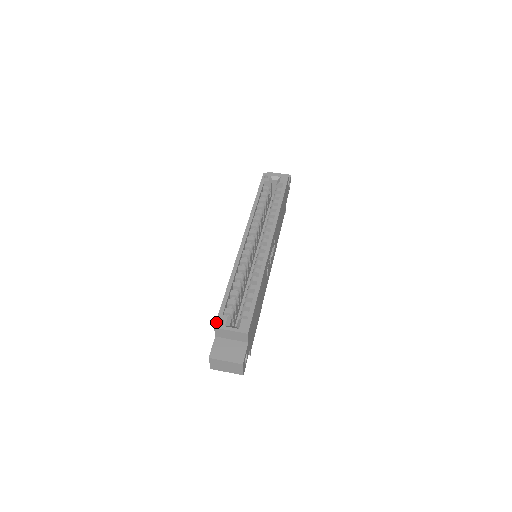
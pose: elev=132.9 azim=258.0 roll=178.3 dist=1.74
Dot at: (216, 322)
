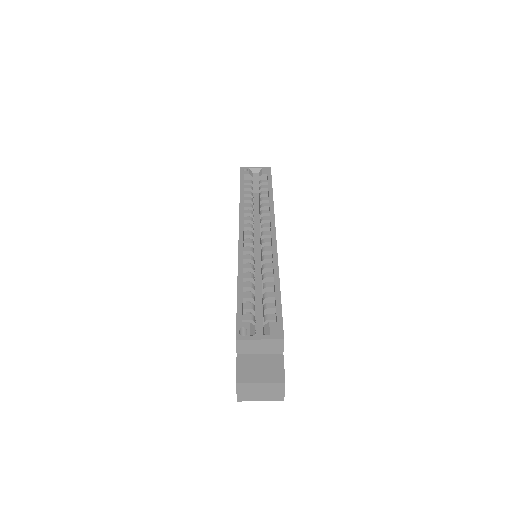
Dot at: (236, 332)
